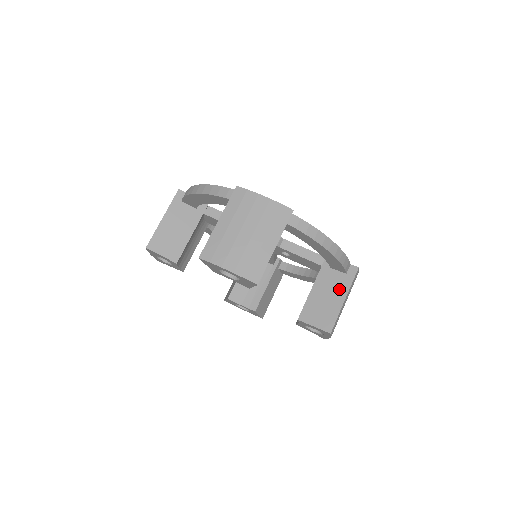
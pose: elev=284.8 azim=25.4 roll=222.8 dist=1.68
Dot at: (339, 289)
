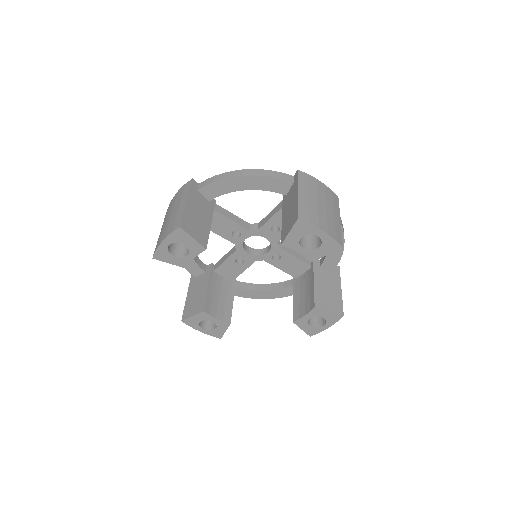
Dot at: (334, 282)
